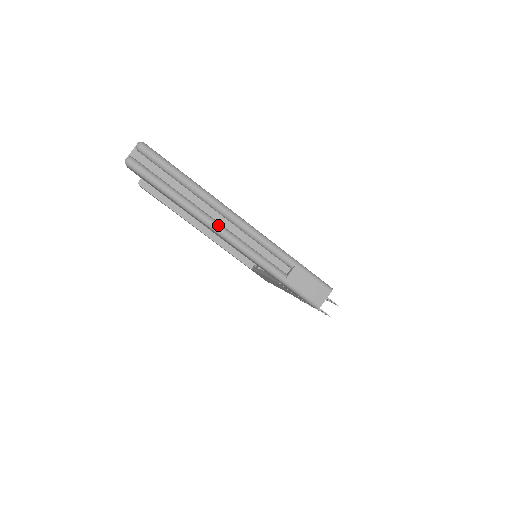
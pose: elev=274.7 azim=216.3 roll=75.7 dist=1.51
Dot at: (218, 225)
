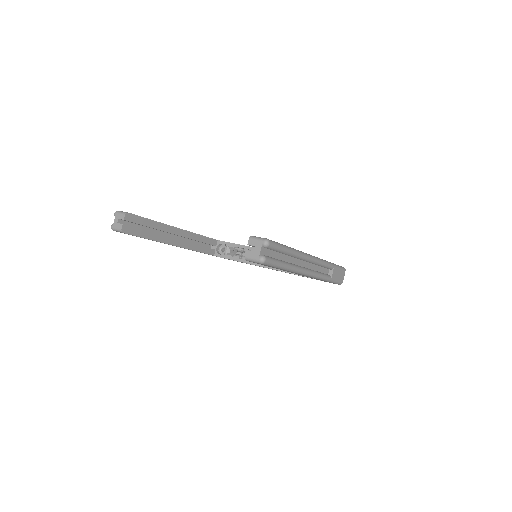
Dot at: (306, 270)
